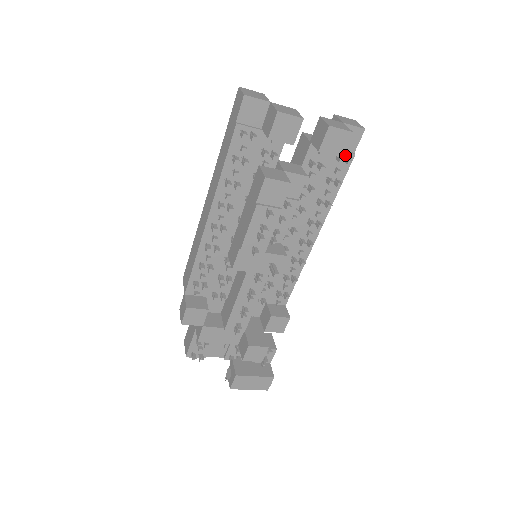
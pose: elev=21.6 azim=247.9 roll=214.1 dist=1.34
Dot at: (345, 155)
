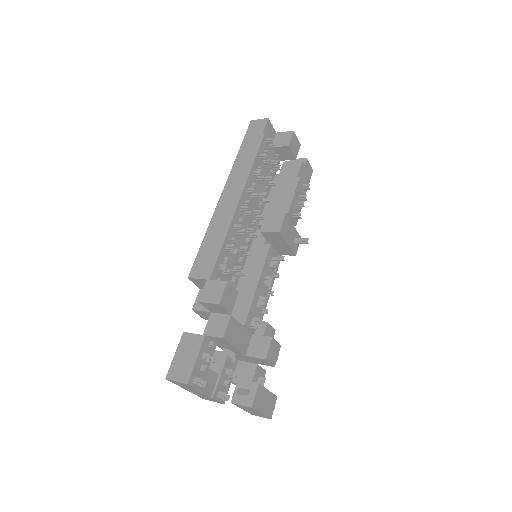
Dot at: occluded
